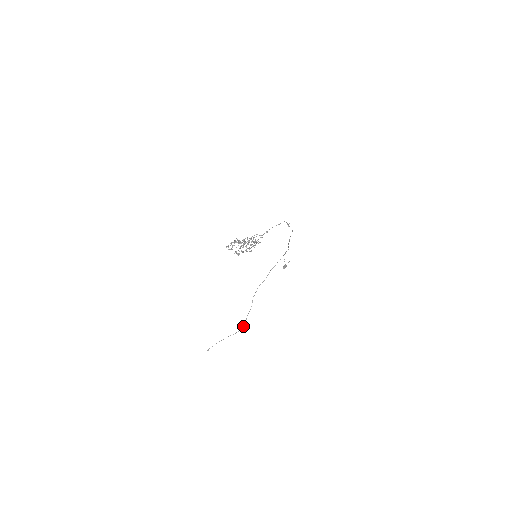
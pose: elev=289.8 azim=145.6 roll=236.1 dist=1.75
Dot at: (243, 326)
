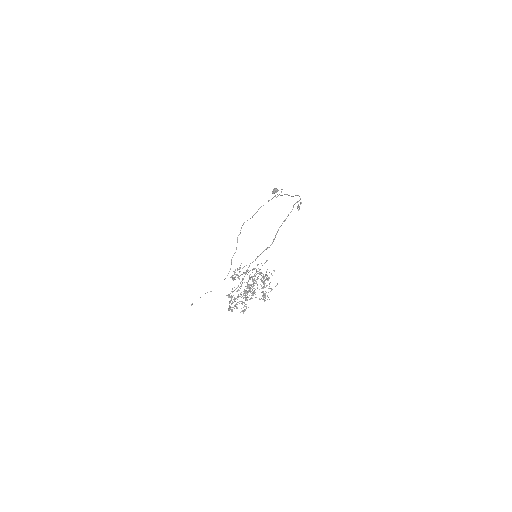
Dot at: occluded
